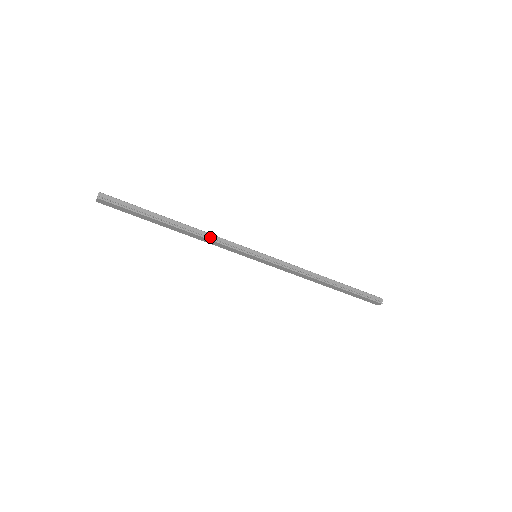
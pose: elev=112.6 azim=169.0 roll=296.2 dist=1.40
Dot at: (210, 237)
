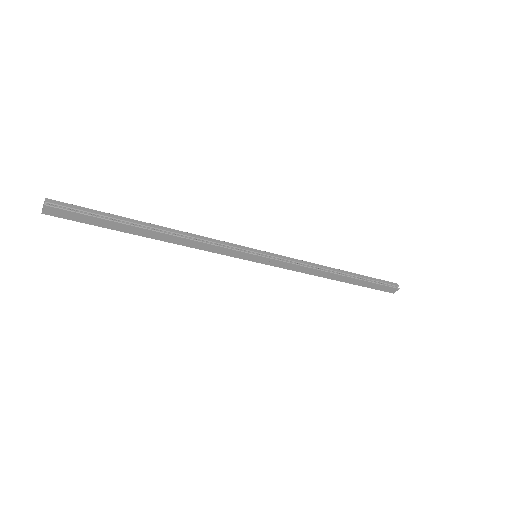
Dot at: (199, 239)
